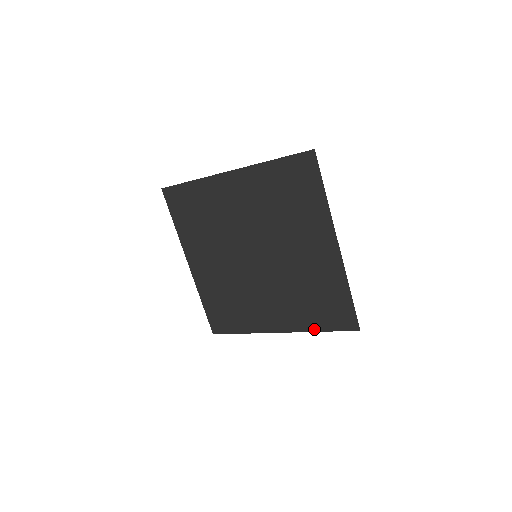
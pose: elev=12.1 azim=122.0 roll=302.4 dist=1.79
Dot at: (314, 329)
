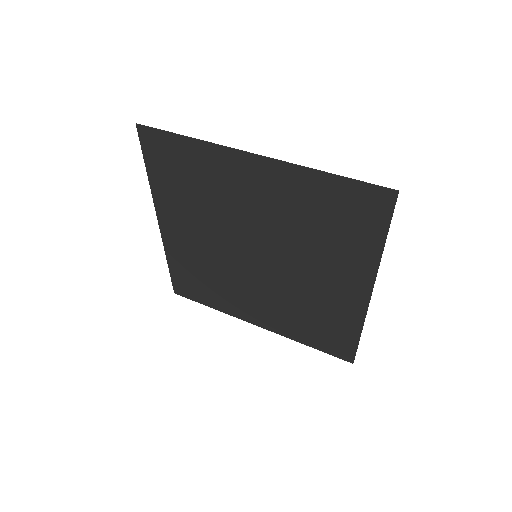
Dot at: (300, 341)
